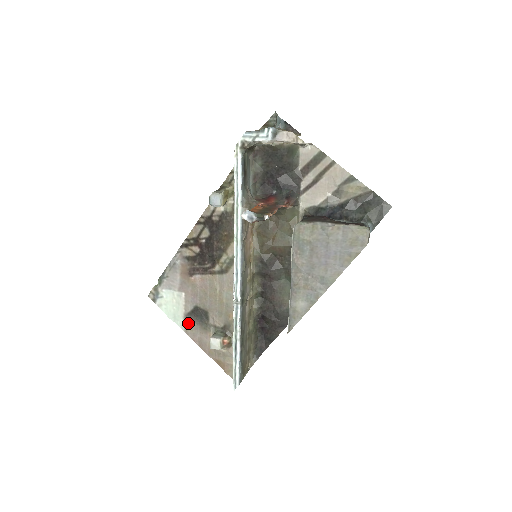
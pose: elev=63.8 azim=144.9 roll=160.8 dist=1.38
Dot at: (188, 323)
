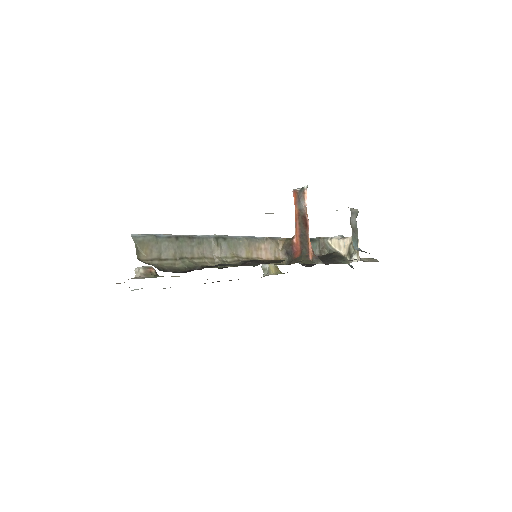
Dot at: occluded
